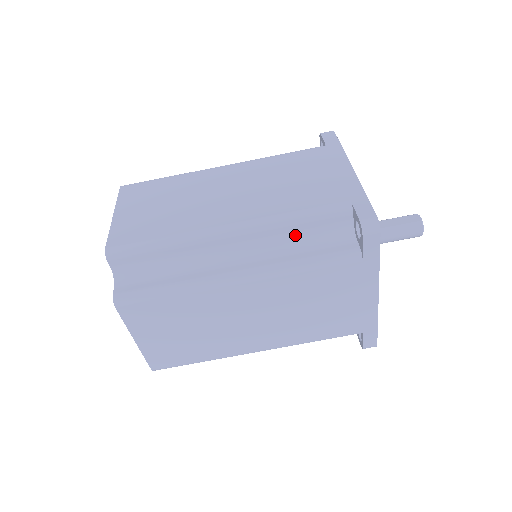
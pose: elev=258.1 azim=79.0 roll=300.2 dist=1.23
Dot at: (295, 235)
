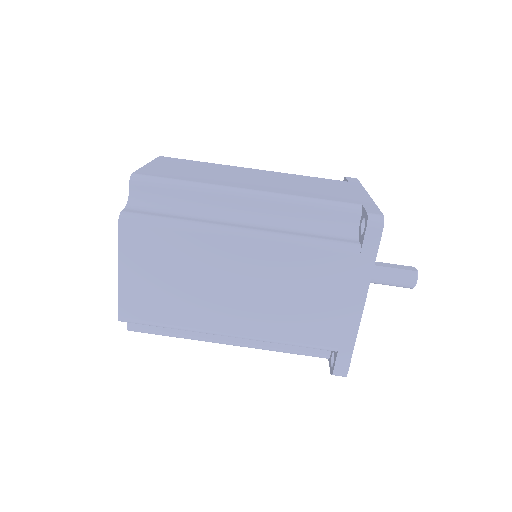
Dot at: (304, 218)
